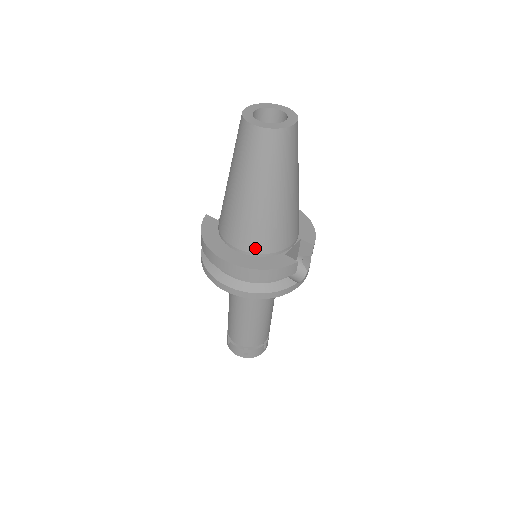
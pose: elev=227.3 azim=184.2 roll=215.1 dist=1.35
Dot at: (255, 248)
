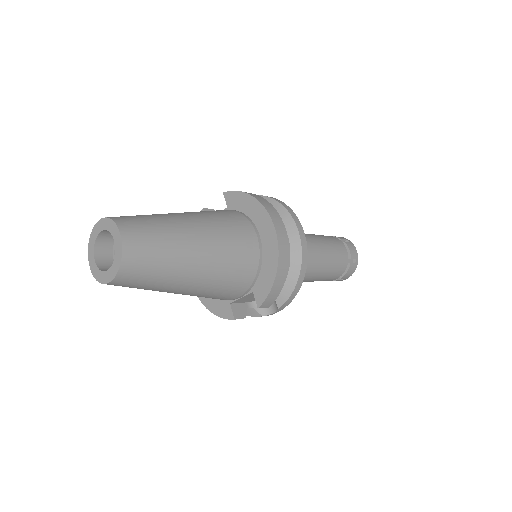
Dot at: occluded
